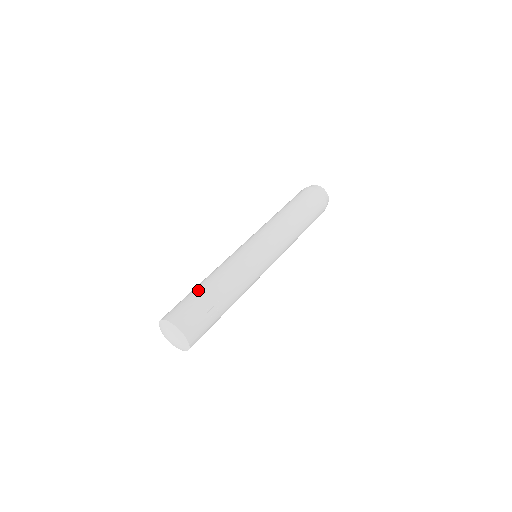
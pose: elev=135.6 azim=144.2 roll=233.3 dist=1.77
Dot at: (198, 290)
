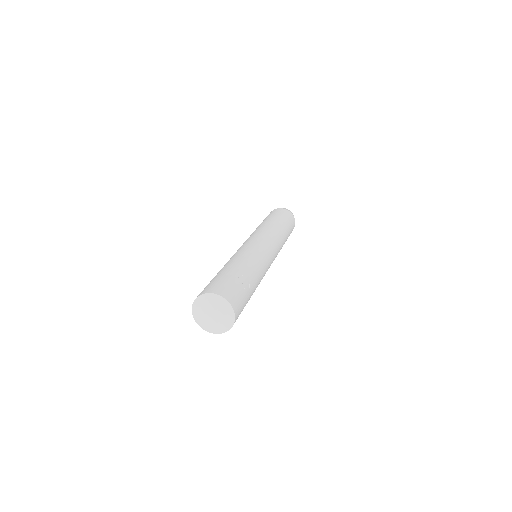
Dot at: (222, 272)
